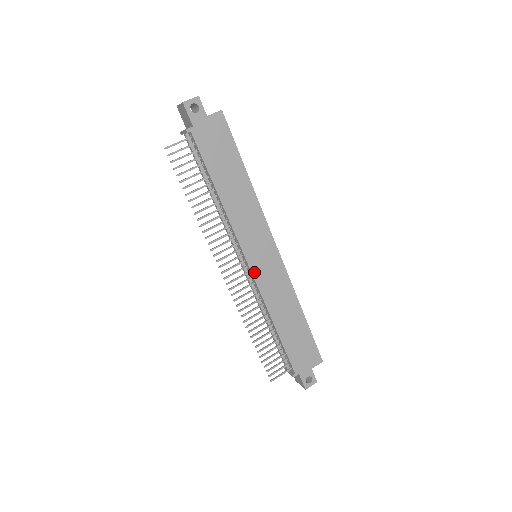
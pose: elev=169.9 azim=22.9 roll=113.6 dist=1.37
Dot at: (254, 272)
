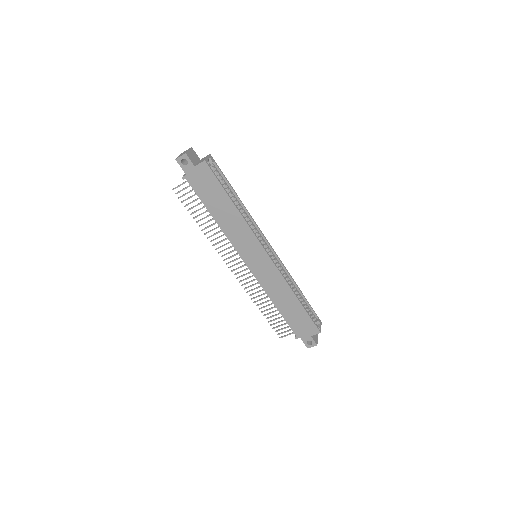
Dot at: (251, 269)
